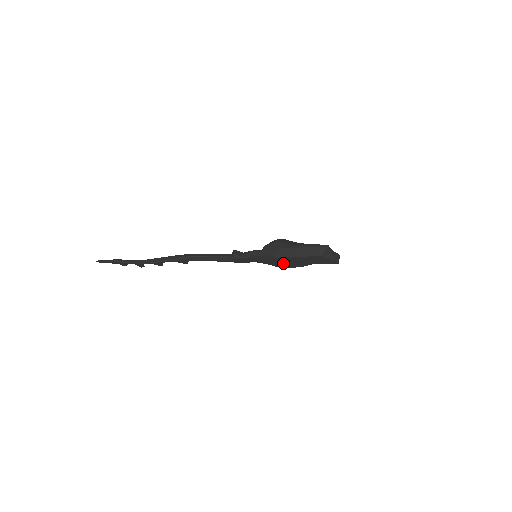
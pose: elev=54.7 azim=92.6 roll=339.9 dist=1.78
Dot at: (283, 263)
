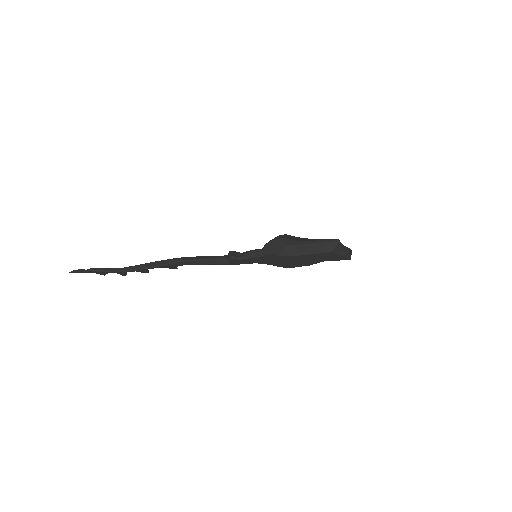
Dot at: (287, 262)
